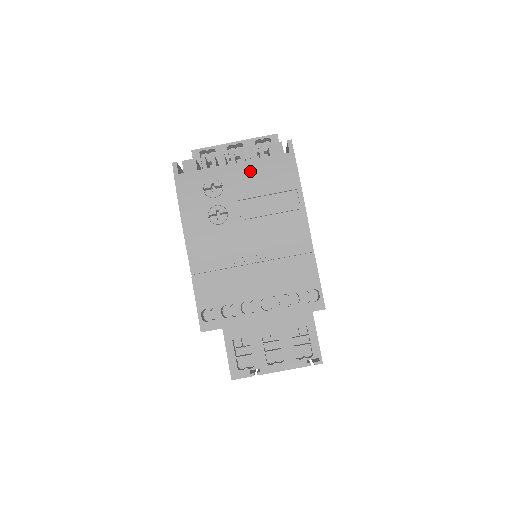
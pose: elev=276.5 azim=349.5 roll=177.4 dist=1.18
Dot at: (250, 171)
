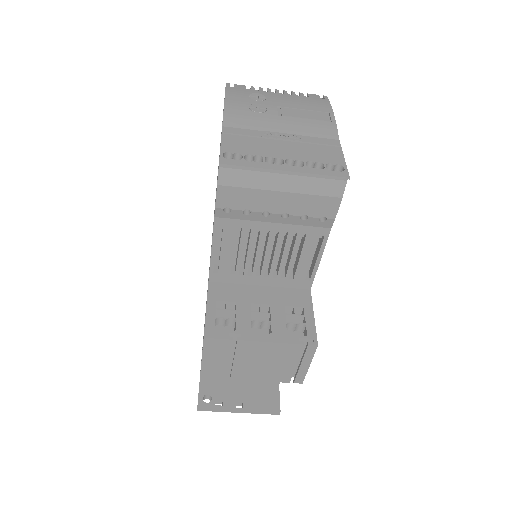
Dot at: (291, 98)
